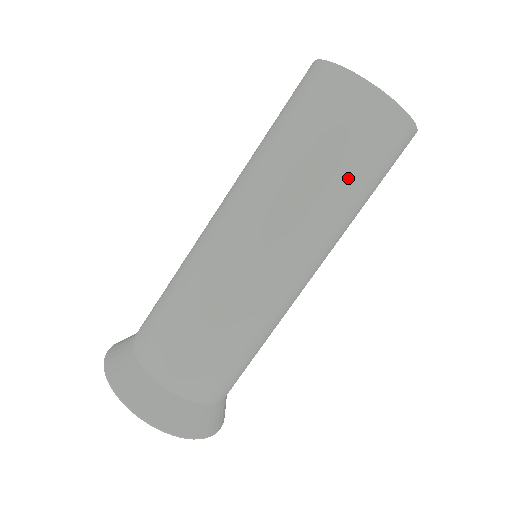
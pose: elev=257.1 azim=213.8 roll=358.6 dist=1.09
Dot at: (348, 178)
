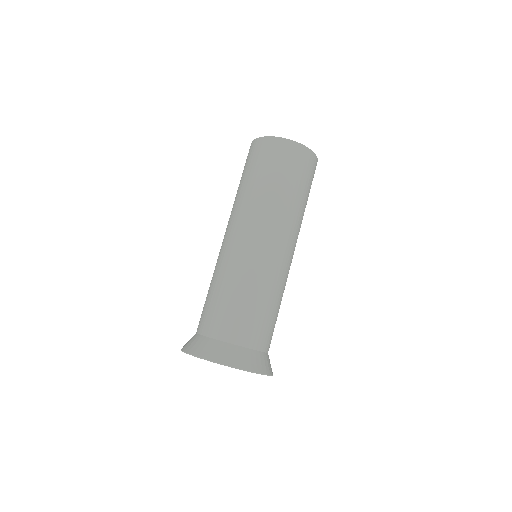
Dot at: (306, 197)
